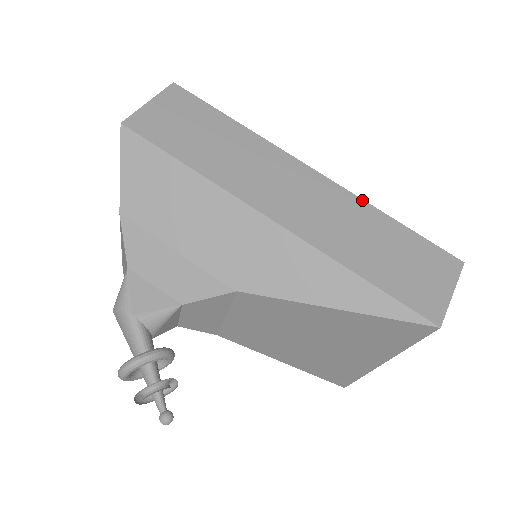
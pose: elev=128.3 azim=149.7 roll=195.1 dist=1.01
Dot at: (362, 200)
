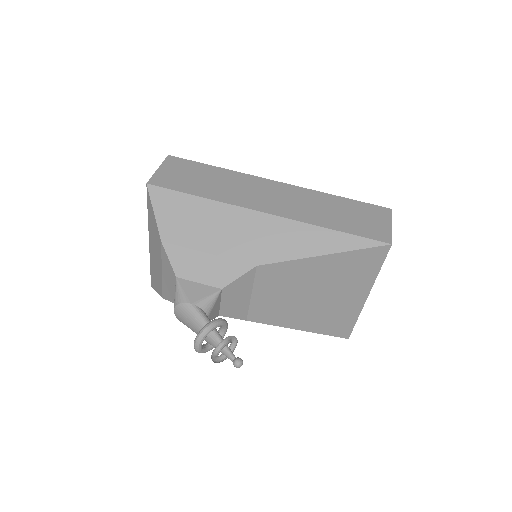
Dot at: (315, 191)
